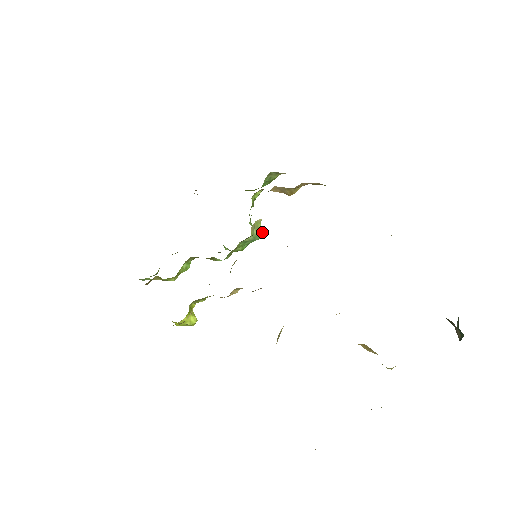
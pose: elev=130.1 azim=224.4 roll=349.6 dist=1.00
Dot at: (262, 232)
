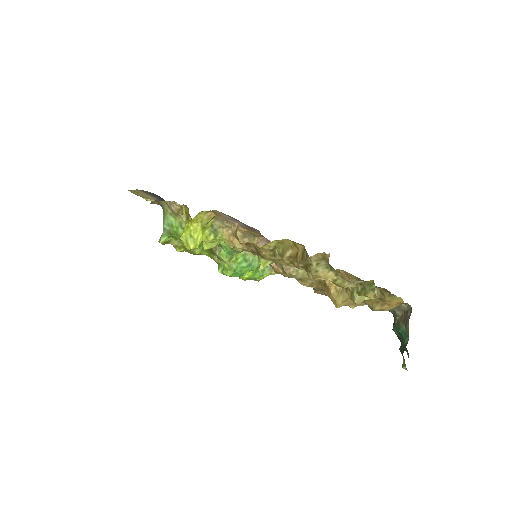
Dot at: (259, 262)
